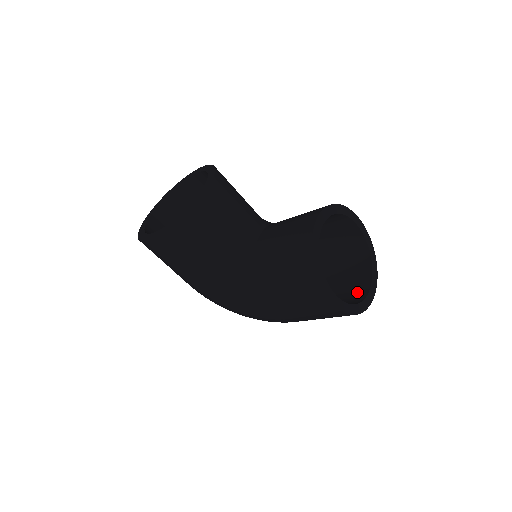
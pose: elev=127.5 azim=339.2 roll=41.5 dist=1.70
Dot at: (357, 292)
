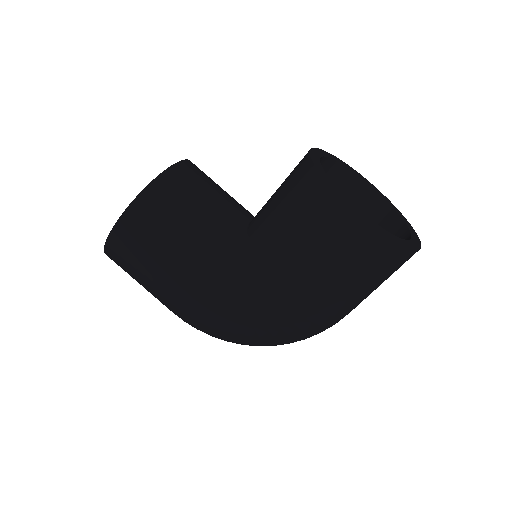
Dot at: occluded
